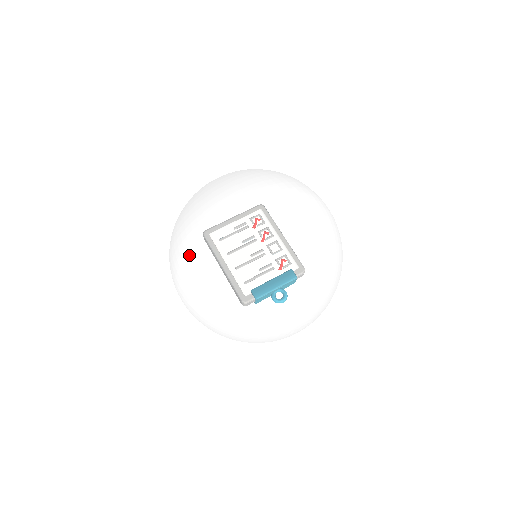
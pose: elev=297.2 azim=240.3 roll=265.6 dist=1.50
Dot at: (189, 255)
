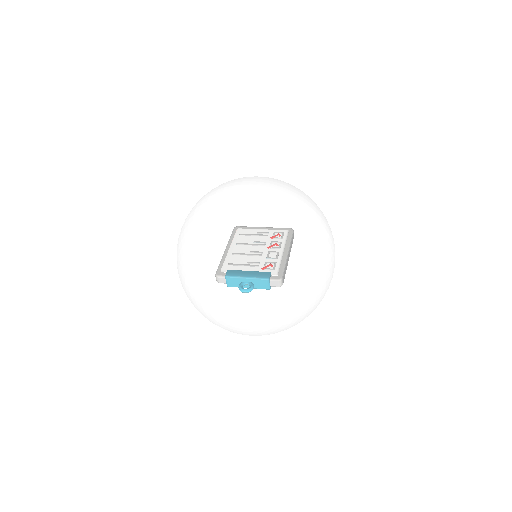
Dot at: occluded
